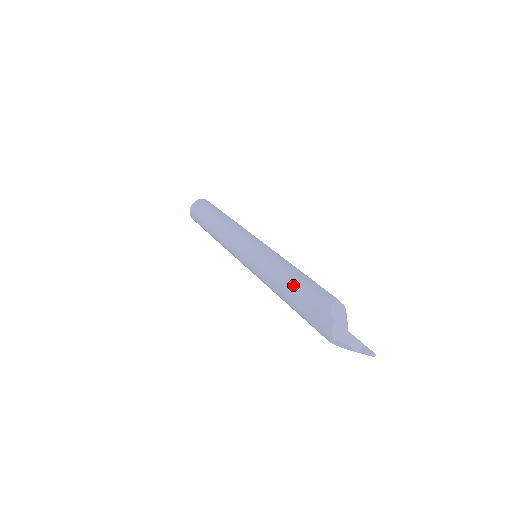
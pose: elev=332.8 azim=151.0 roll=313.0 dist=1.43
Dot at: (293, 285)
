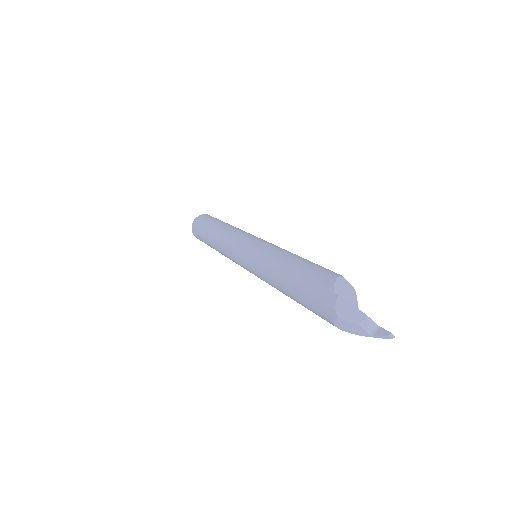
Dot at: (291, 269)
